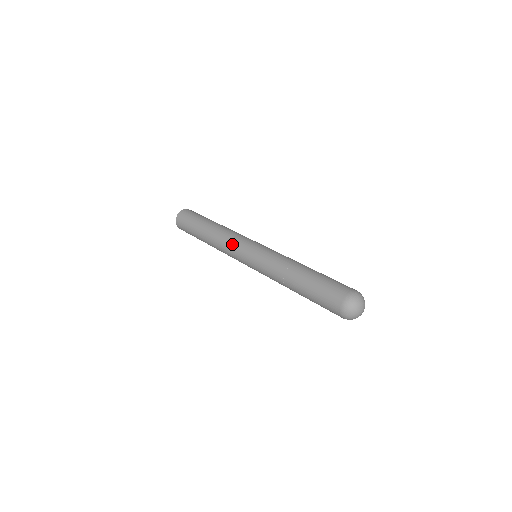
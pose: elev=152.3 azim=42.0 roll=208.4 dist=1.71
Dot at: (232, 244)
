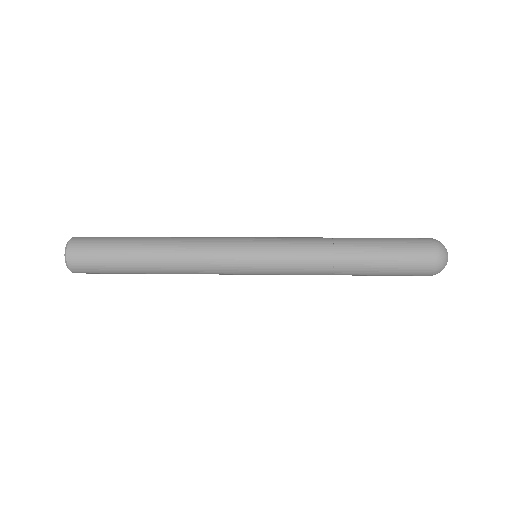
Dot at: (218, 261)
